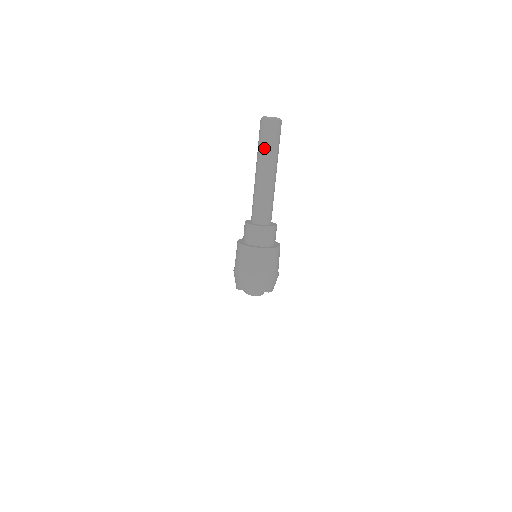
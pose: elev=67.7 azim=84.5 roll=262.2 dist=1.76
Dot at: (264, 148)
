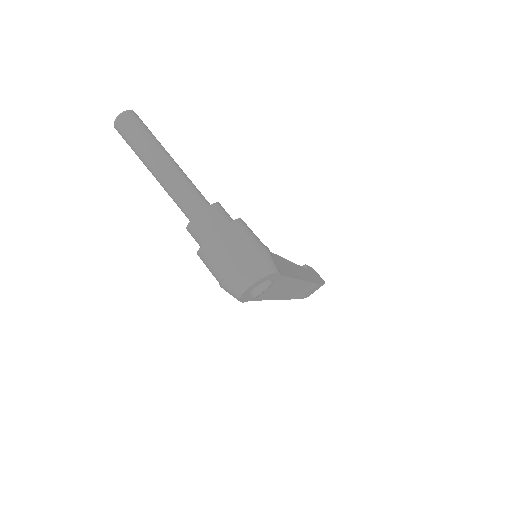
Dot at: (135, 148)
